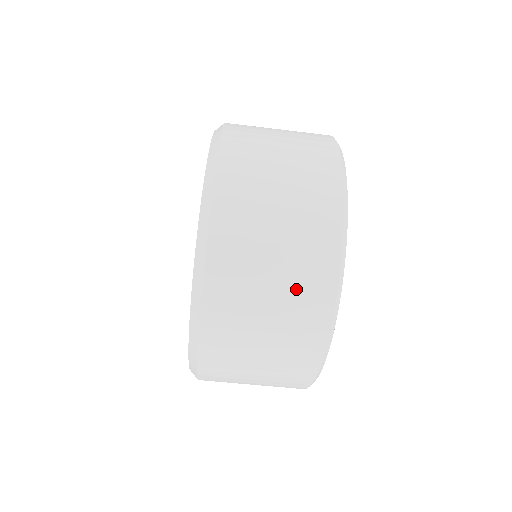
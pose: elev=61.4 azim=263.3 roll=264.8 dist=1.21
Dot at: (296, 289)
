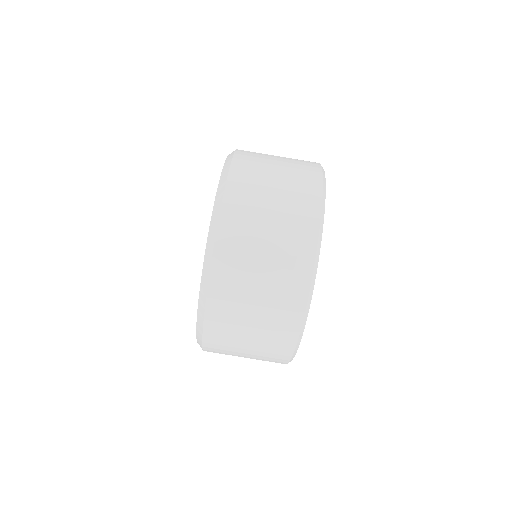
Dot at: (274, 312)
